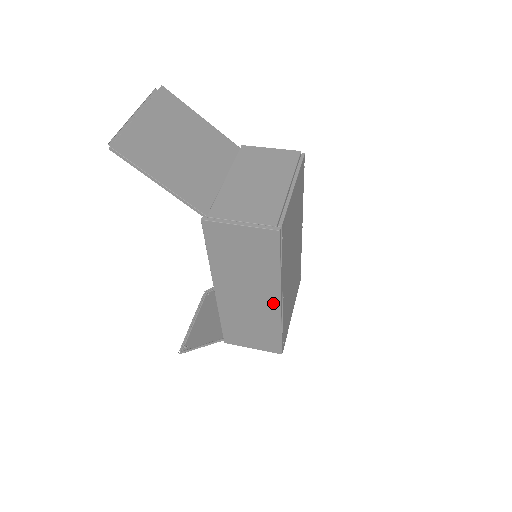
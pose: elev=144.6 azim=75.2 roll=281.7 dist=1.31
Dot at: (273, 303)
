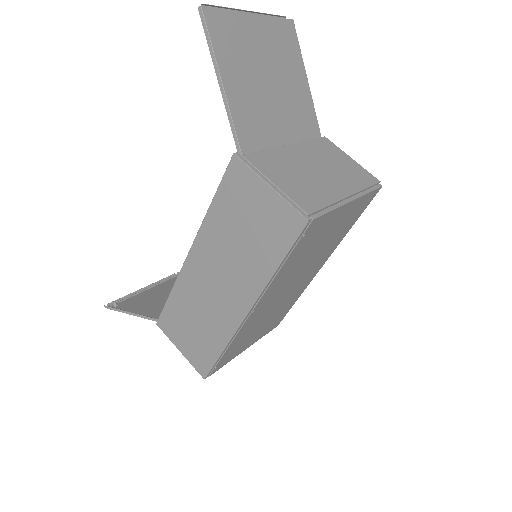
Dot at: (238, 309)
